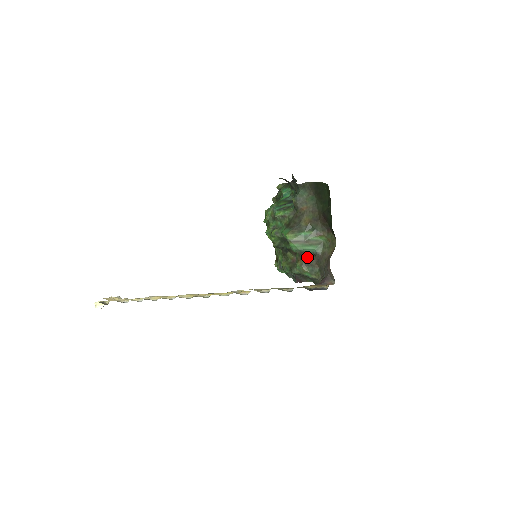
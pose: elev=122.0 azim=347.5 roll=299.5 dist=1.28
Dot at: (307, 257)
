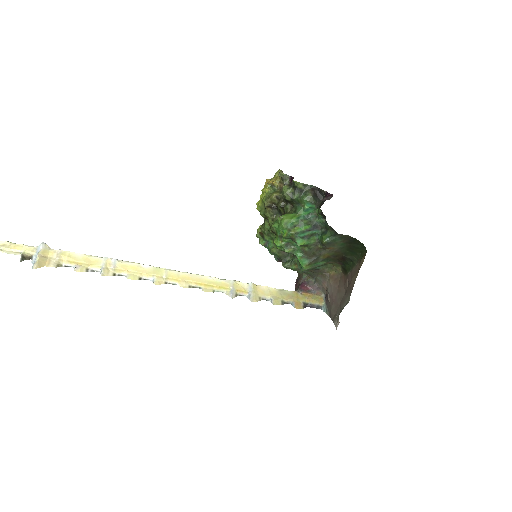
Dot at: occluded
